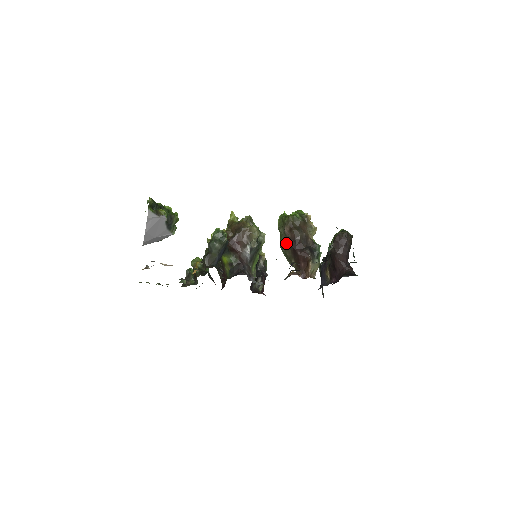
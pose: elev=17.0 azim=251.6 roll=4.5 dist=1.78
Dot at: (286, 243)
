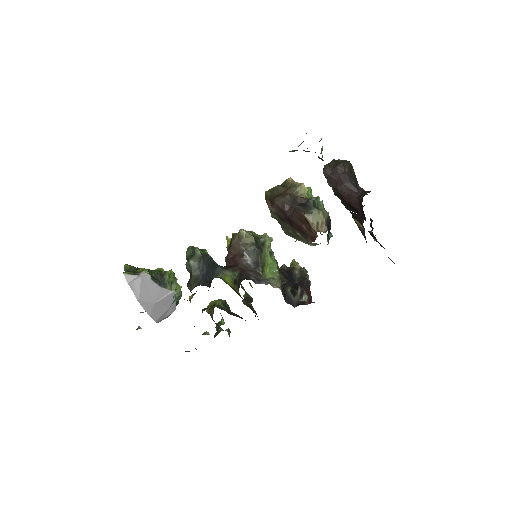
Dot at: (281, 222)
